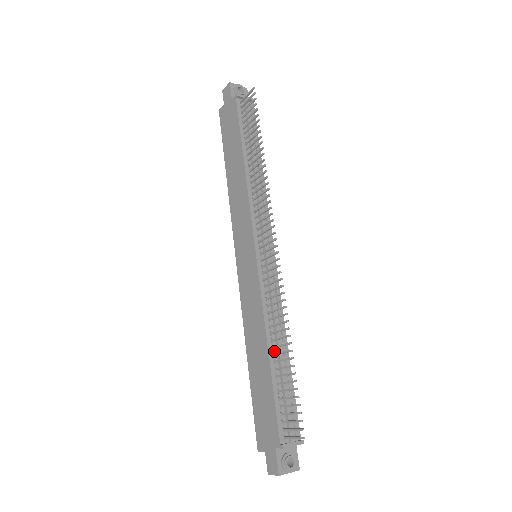
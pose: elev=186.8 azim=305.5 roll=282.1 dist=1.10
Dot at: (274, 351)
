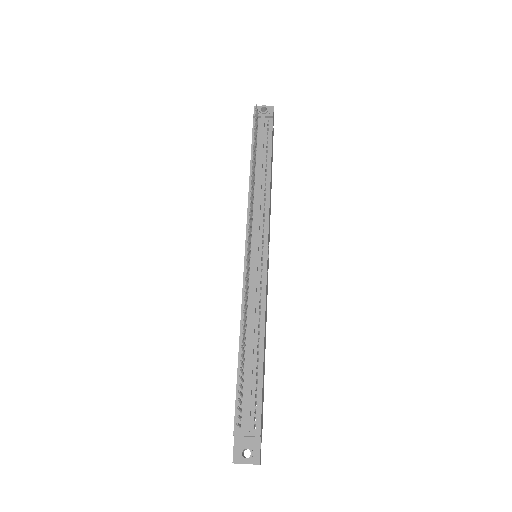
Dot at: (246, 342)
